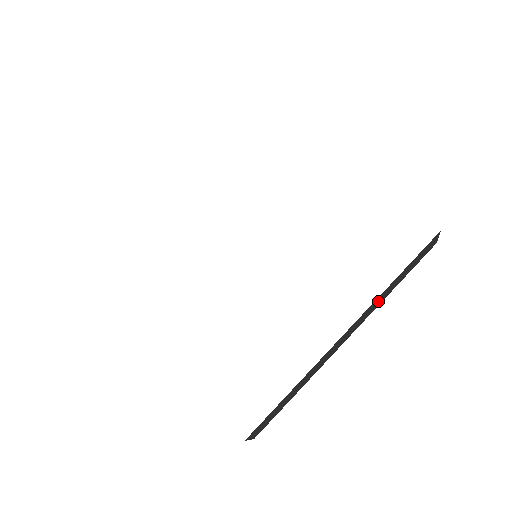
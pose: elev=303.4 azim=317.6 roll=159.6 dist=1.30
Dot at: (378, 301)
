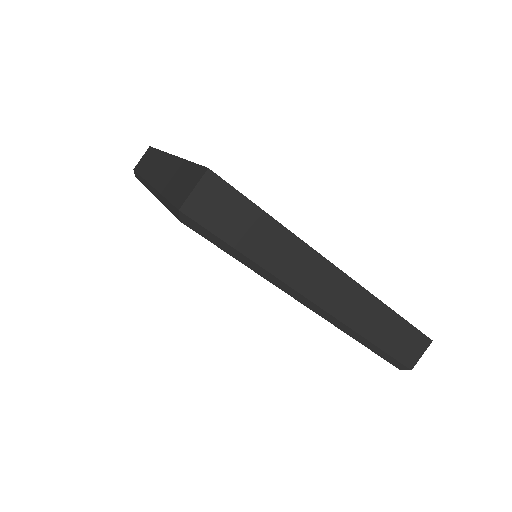
Dot at: (364, 312)
